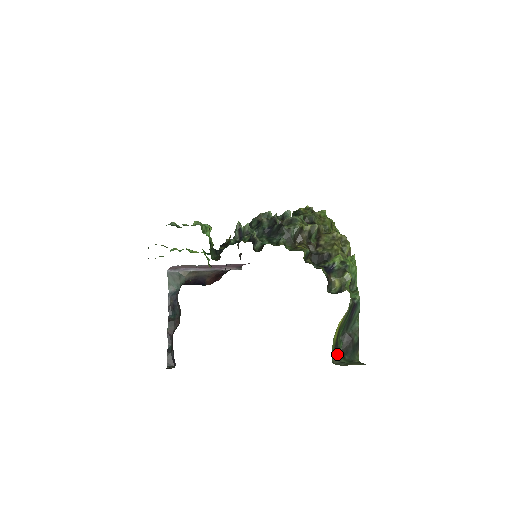
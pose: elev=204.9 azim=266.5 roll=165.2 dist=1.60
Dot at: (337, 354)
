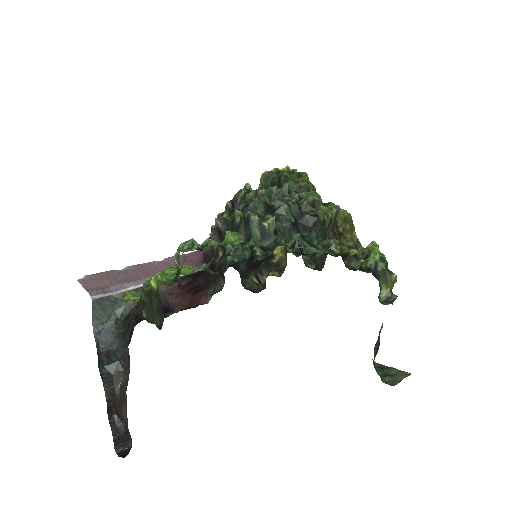
Dot at: occluded
